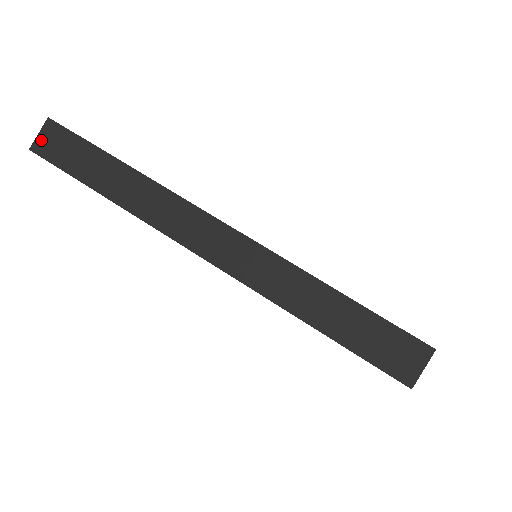
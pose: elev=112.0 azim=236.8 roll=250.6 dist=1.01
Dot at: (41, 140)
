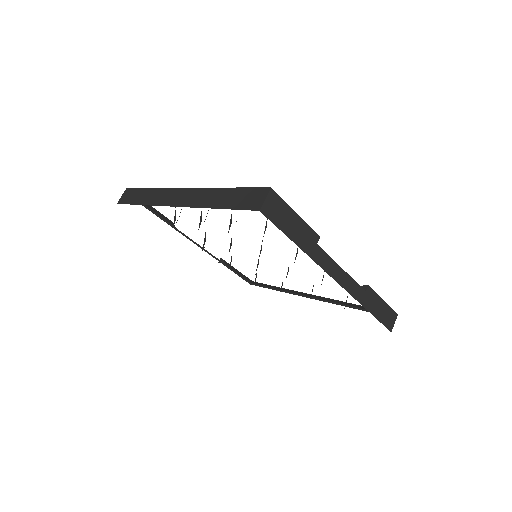
Dot at: (122, 198)
